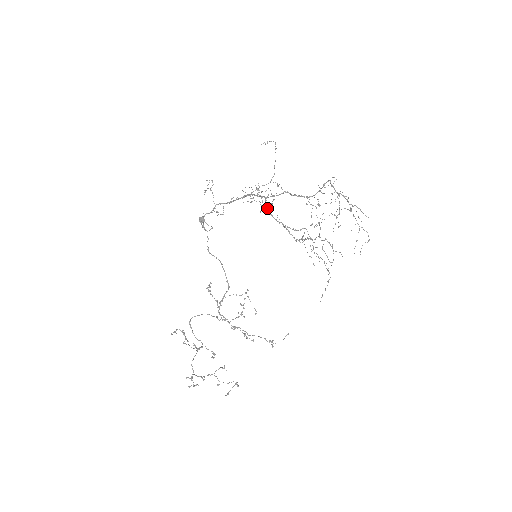
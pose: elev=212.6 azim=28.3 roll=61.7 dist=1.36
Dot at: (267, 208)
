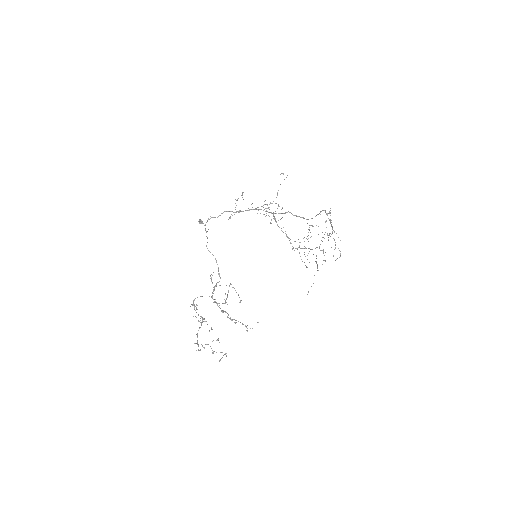
Dot at: occluded
